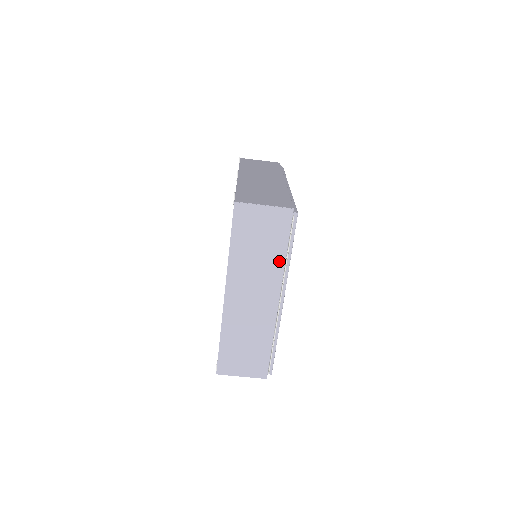
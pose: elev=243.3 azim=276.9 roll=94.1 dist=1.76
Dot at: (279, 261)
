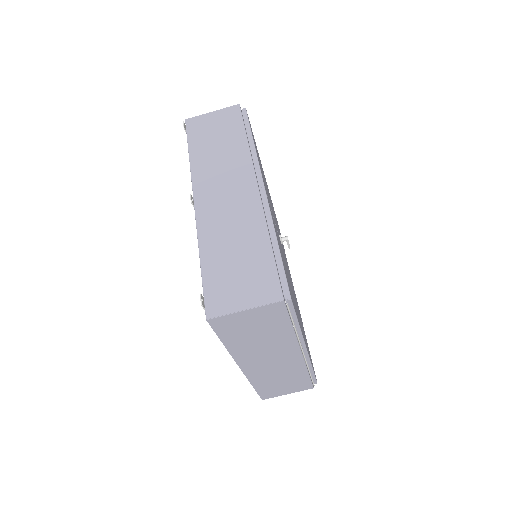
Dot at: (287, 335)
